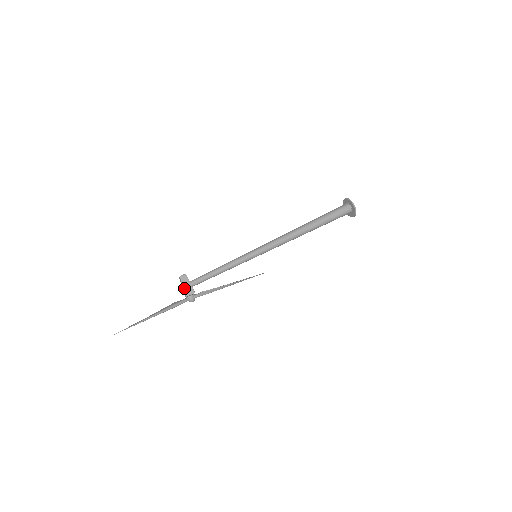
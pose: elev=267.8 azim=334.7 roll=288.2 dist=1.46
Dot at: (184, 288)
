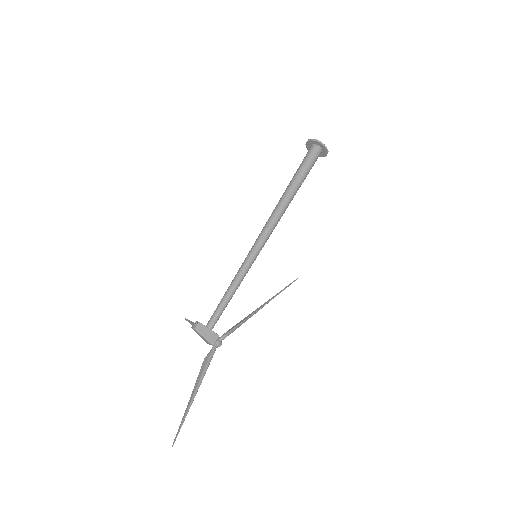
Dot at: (206, 338)
